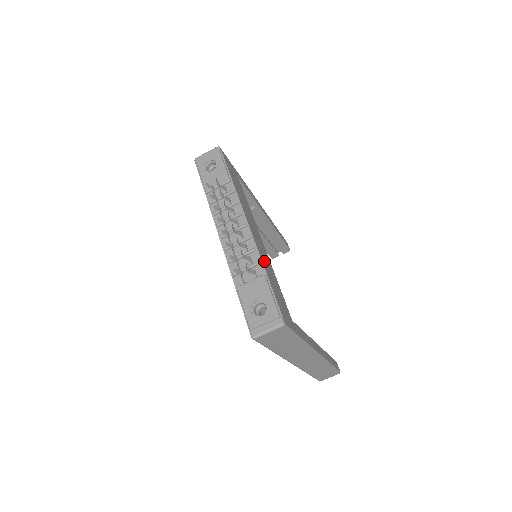
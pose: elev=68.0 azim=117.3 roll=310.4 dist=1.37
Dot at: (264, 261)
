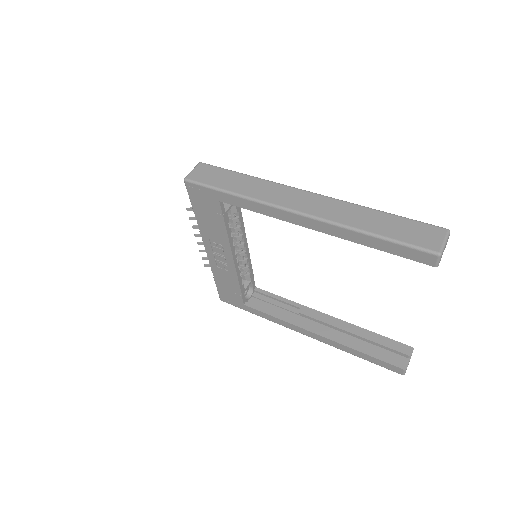
Dot at: occluded
